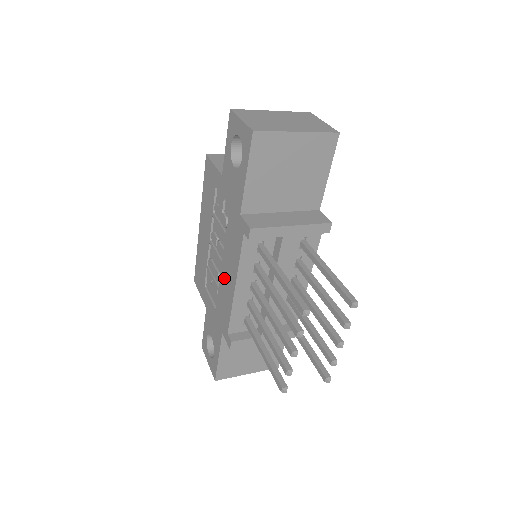
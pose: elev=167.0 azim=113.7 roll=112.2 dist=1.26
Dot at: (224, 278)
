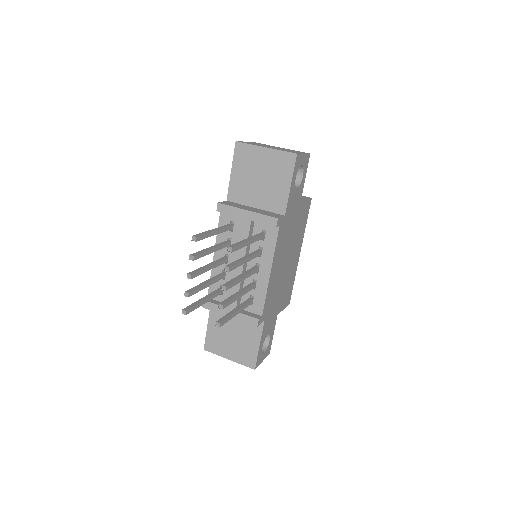
Dot at: occluded
